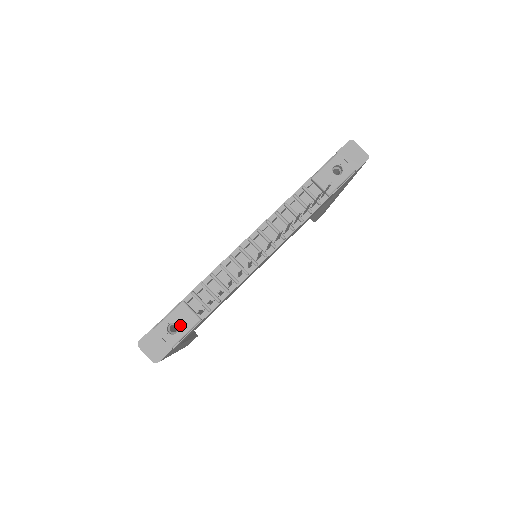
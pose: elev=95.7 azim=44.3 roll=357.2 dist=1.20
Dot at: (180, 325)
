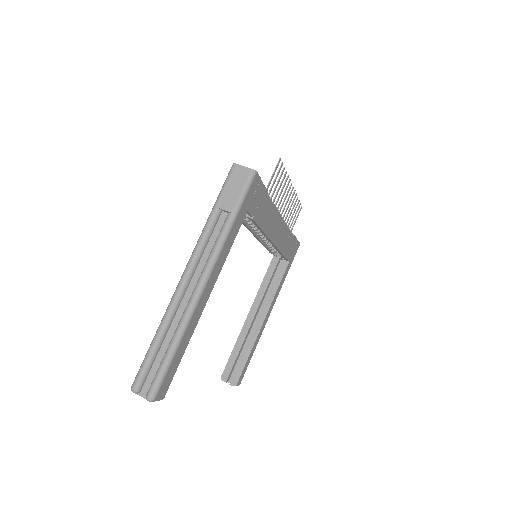
Dot at: occluded
